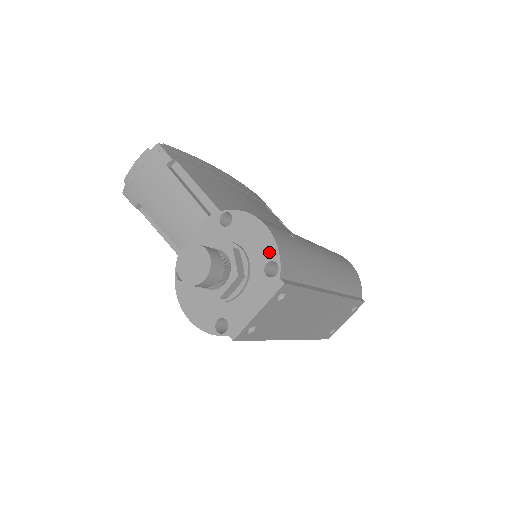
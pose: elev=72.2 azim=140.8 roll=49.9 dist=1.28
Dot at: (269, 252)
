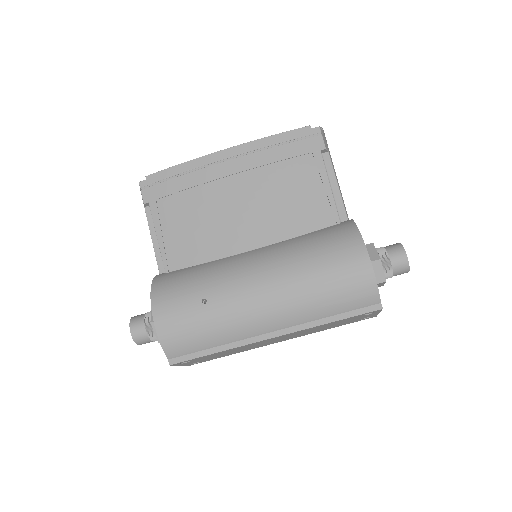
Dot at: occluded
